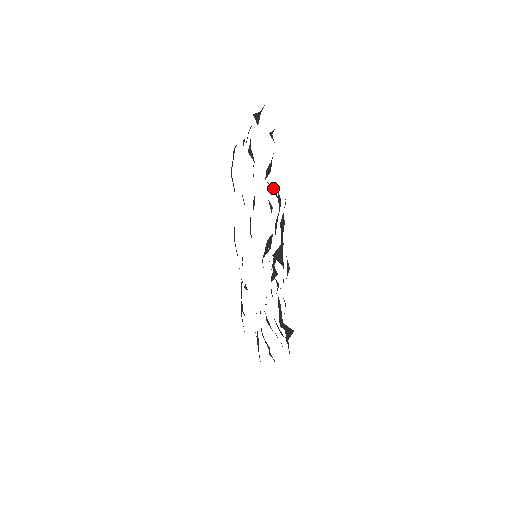
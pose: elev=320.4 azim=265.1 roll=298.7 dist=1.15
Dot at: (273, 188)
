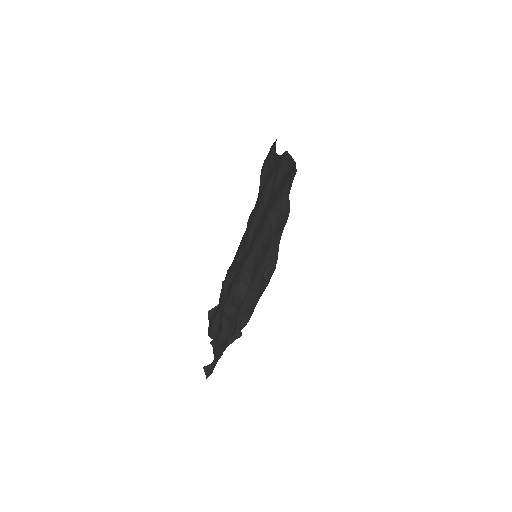
Dot at: (226, 327)
